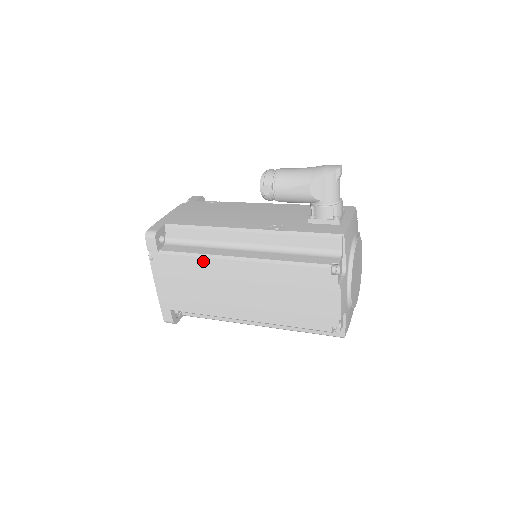
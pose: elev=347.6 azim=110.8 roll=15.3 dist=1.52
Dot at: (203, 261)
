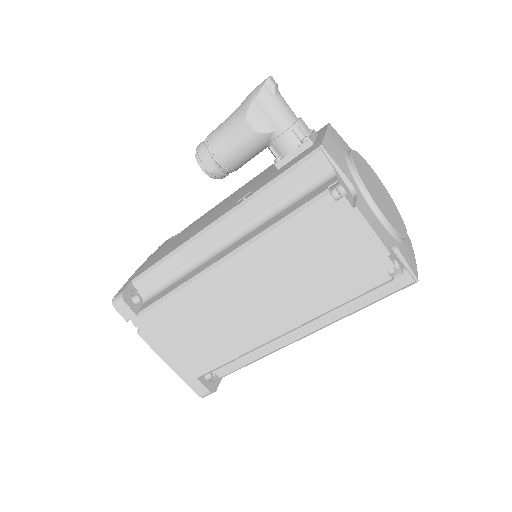
Dot at: (187, 292)
